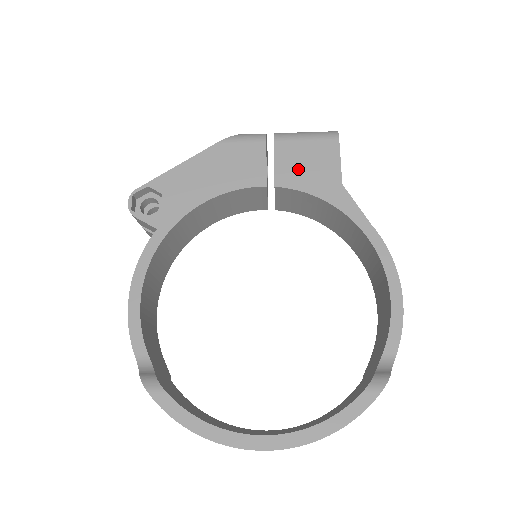
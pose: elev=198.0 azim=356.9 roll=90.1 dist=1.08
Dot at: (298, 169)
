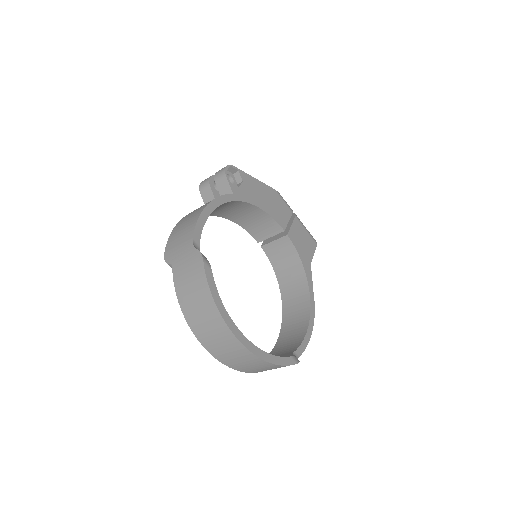
Dot at: (299, 238)
